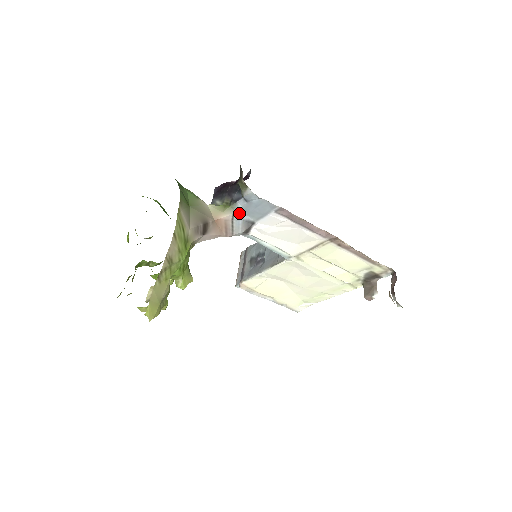
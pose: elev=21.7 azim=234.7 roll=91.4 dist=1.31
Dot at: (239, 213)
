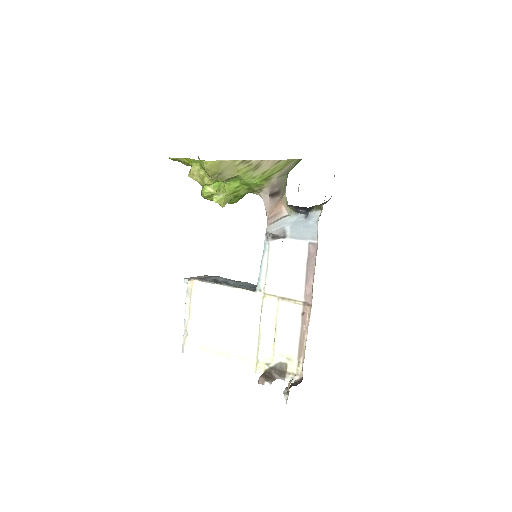
Dot at: (290, 220)
